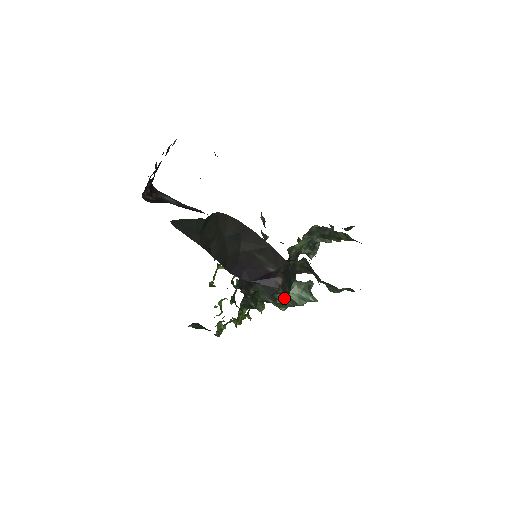
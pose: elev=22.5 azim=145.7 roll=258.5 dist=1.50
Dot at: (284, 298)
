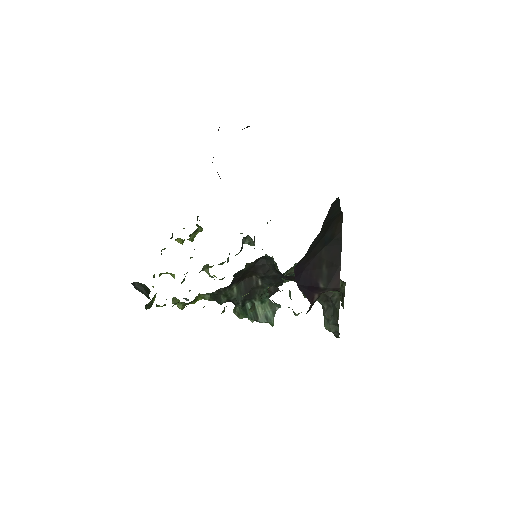
Dot at: (297, 314)
